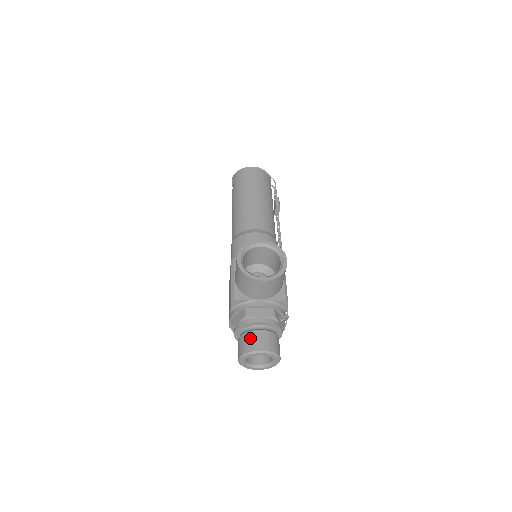
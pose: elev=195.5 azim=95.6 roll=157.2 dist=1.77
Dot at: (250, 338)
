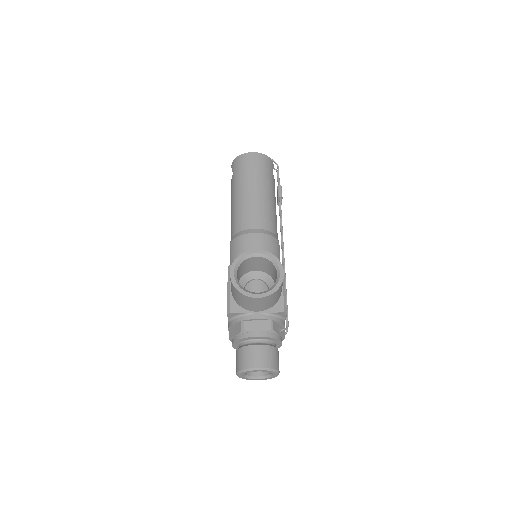
Dot at: (247, 353)
